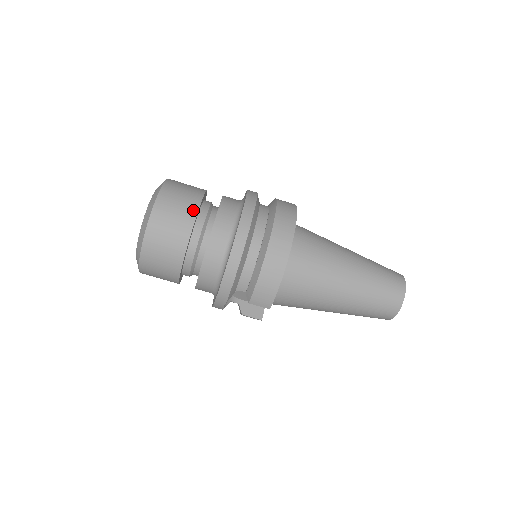
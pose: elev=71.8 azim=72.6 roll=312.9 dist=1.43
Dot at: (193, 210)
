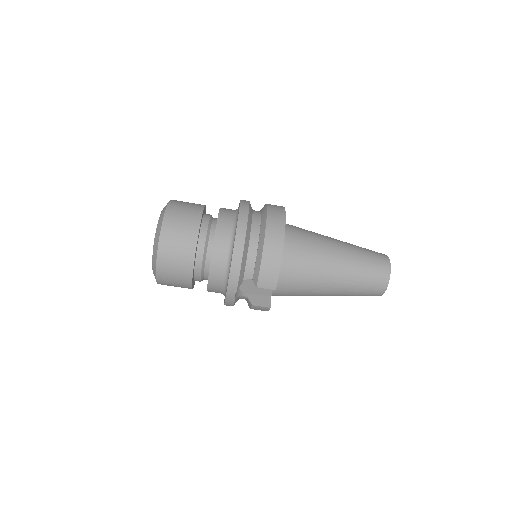
Dot at: (198, 216)
